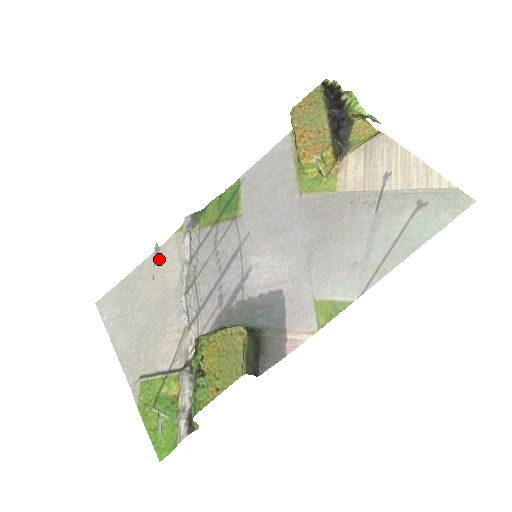
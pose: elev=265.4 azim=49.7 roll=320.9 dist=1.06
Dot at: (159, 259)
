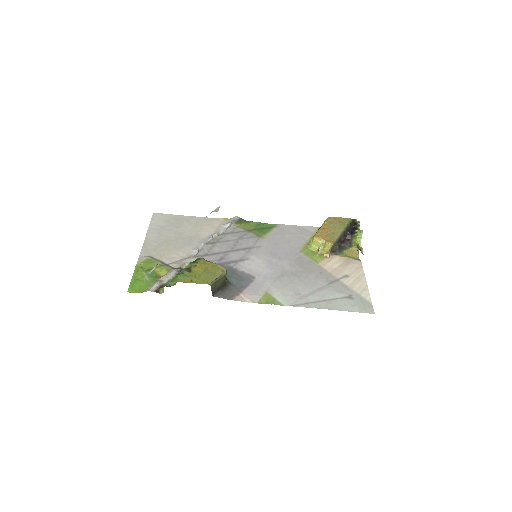
Dot at: (205, 222)
